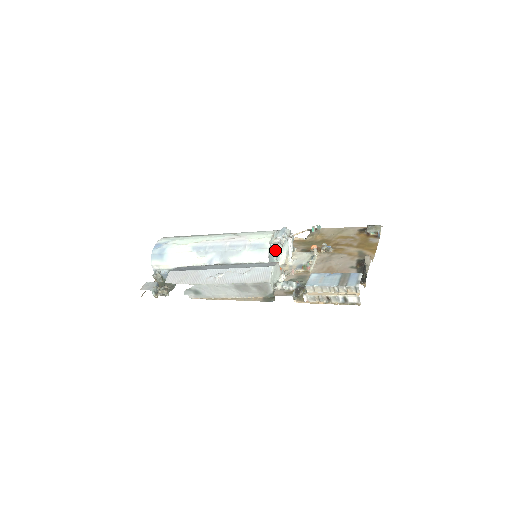
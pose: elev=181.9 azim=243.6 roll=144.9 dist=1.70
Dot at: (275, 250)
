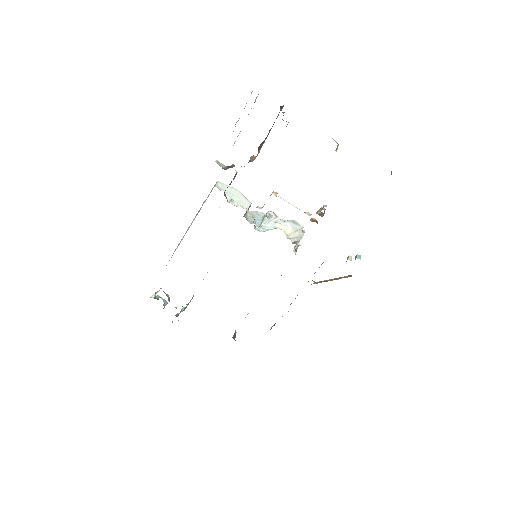
Dot at: occluded
